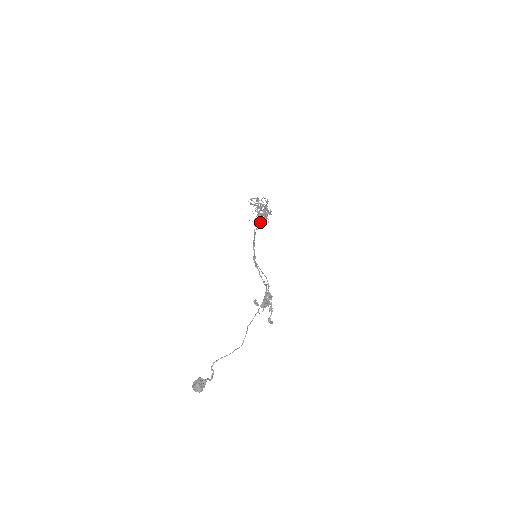
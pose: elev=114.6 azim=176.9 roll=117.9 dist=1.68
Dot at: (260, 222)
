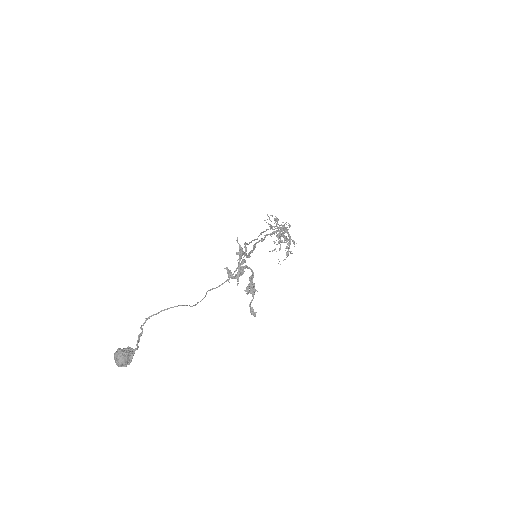
Dot at: (279, 248)
